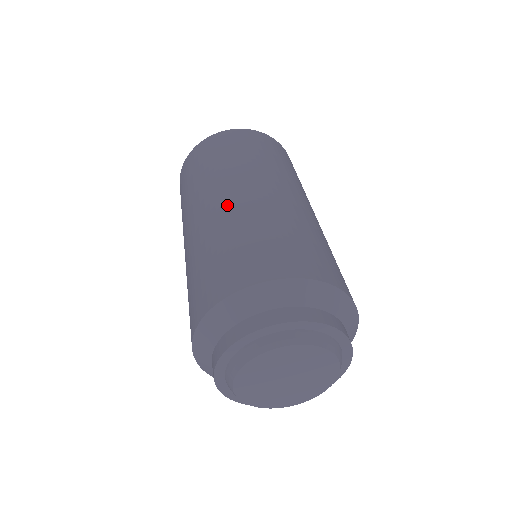
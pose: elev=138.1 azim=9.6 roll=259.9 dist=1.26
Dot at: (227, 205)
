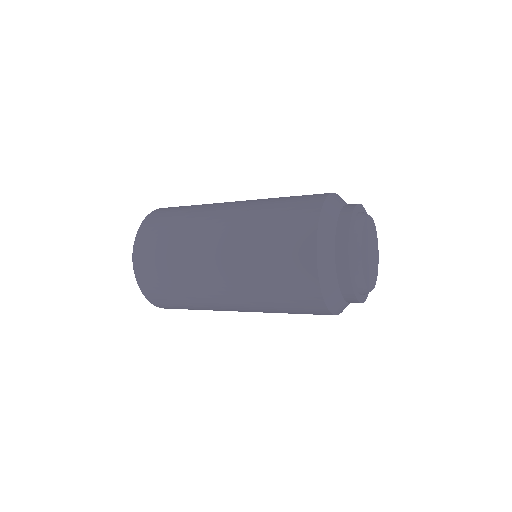
Dot at: occluded
